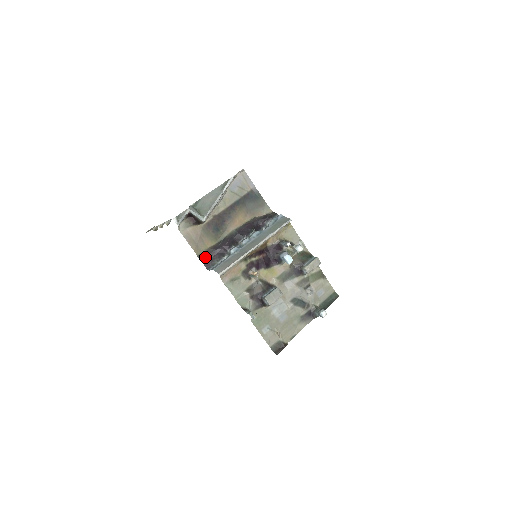
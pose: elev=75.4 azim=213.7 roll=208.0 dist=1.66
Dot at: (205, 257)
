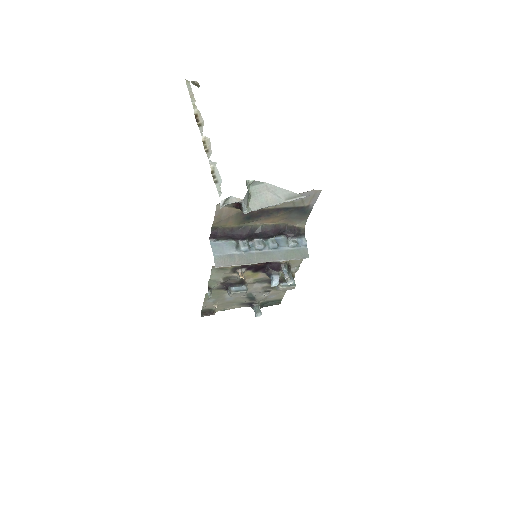
Dot at: (217, 232)
